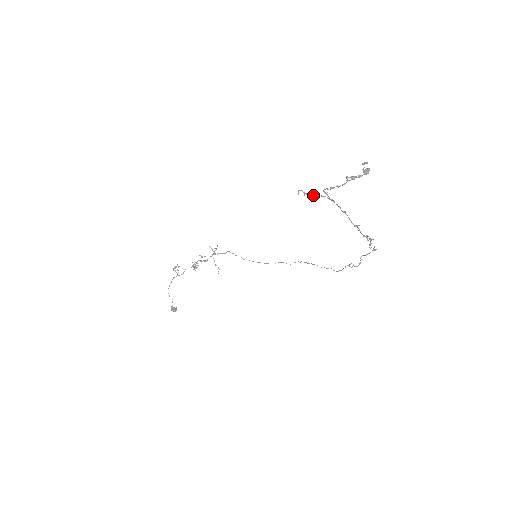
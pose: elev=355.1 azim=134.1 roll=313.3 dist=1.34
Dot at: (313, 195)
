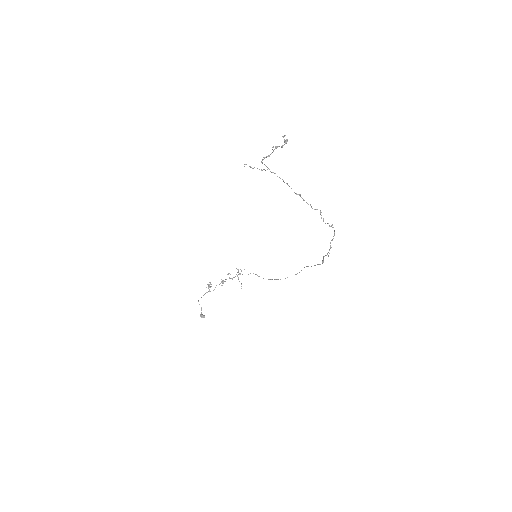
Dot at: (257, 168)
